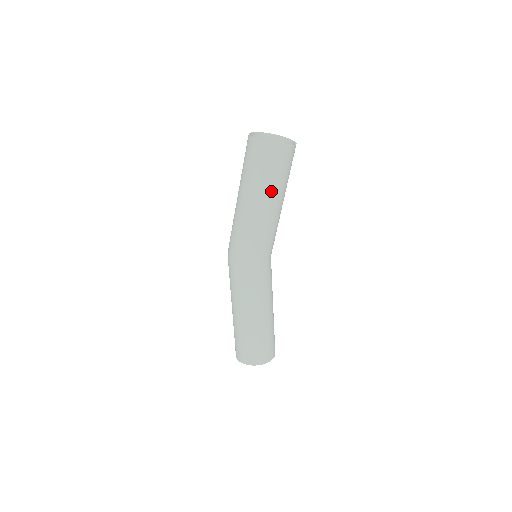
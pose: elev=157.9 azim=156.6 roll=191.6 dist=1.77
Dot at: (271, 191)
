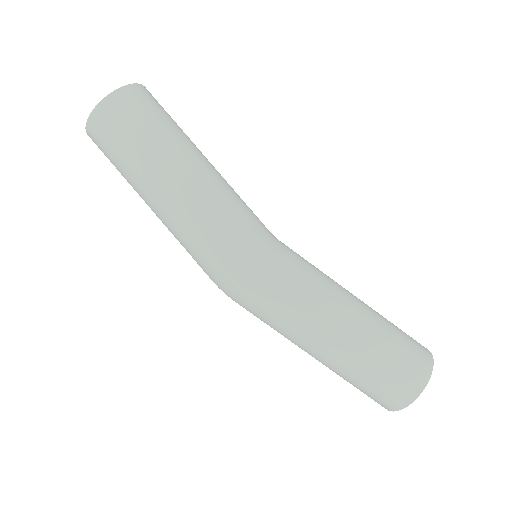
Dot at: (187, 139)
